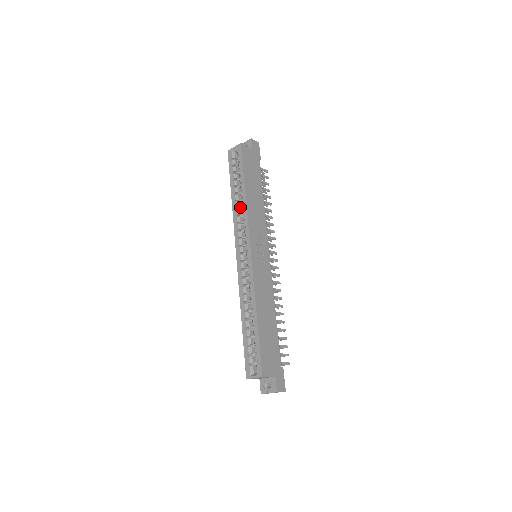
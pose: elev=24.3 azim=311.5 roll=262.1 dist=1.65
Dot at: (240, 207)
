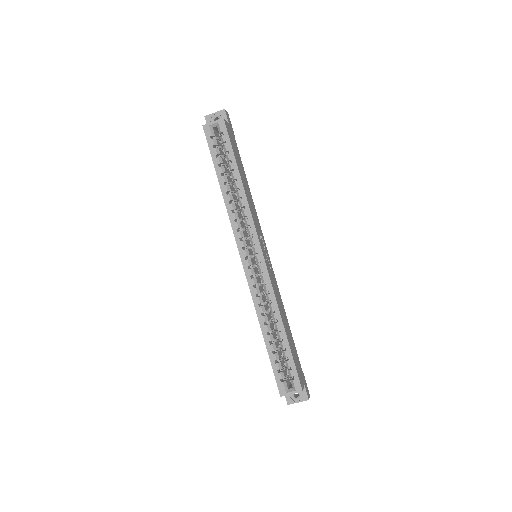
Dot at: (233, 200)
